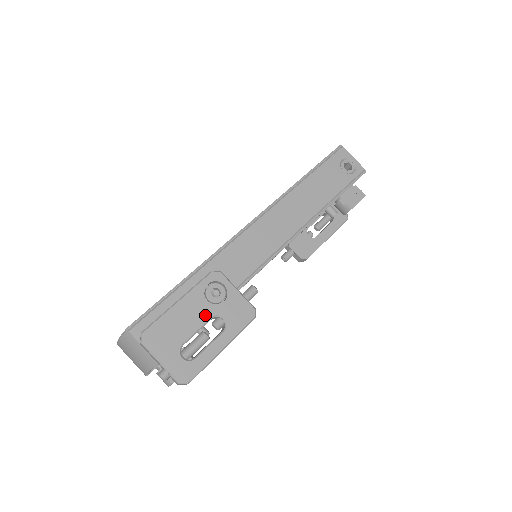
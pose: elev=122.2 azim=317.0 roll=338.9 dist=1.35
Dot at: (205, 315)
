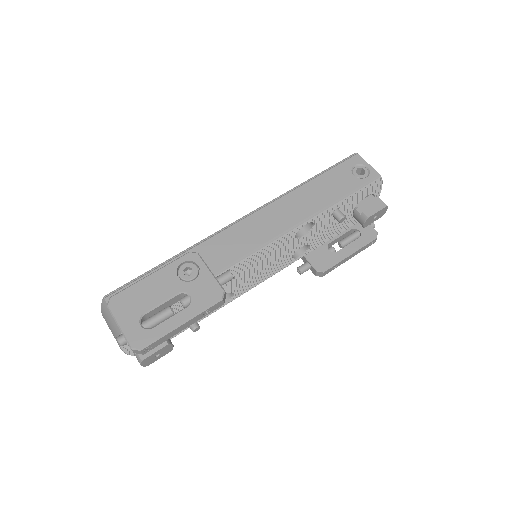
Dot at: (172, 290)
